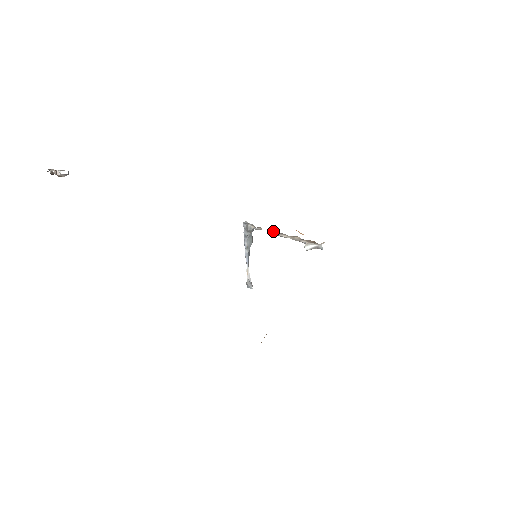
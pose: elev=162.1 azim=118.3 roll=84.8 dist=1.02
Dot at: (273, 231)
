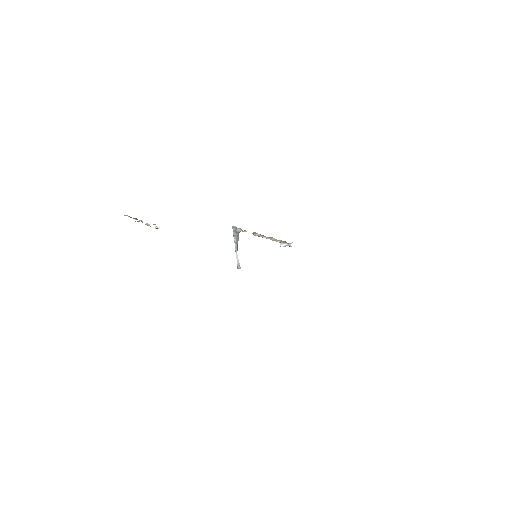
Dot at: (256, 234)
